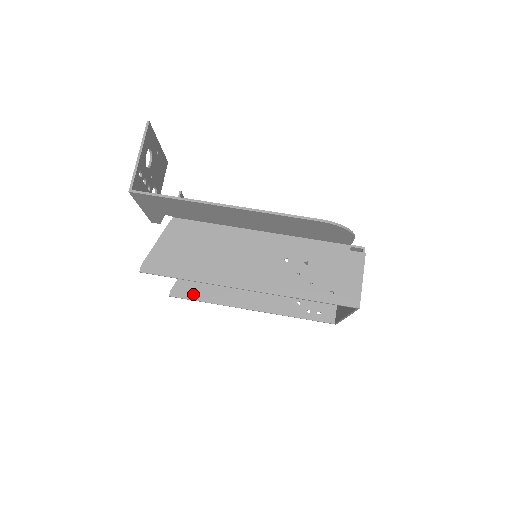
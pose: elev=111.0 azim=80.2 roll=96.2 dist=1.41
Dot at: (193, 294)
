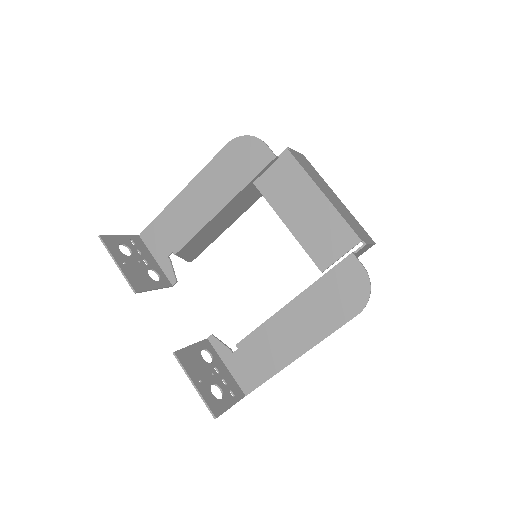
Dot at: (203, 249)
